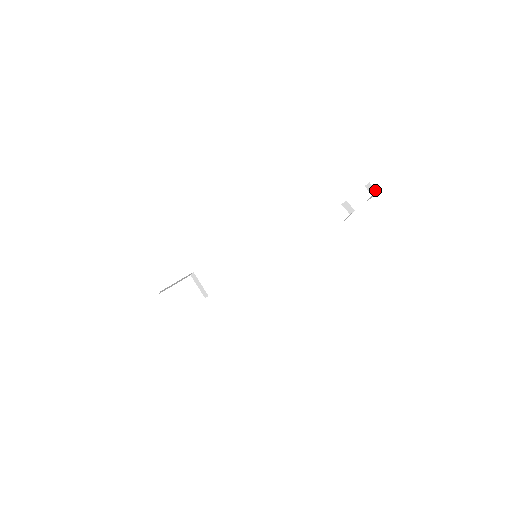
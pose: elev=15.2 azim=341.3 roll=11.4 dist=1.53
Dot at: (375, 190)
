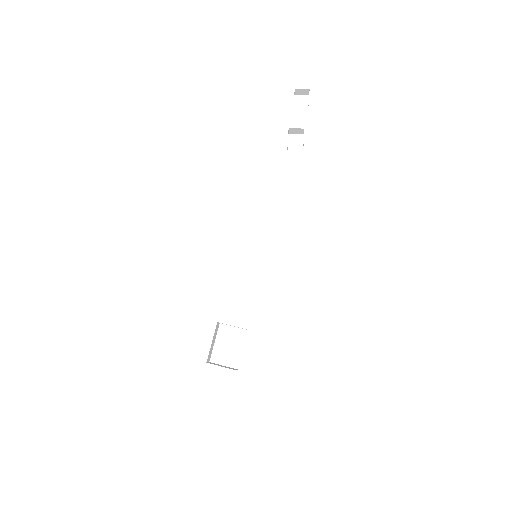
Dot at: (306, 90)
